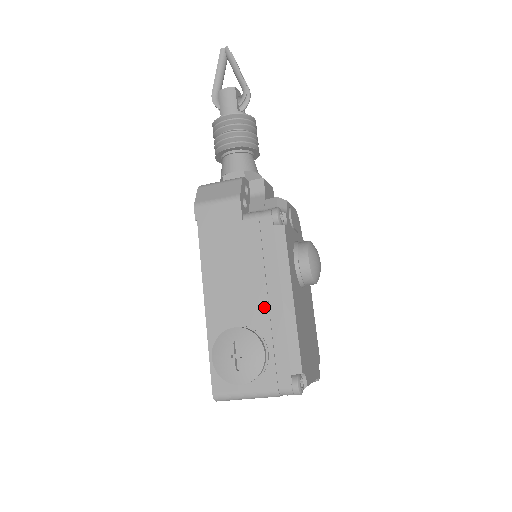
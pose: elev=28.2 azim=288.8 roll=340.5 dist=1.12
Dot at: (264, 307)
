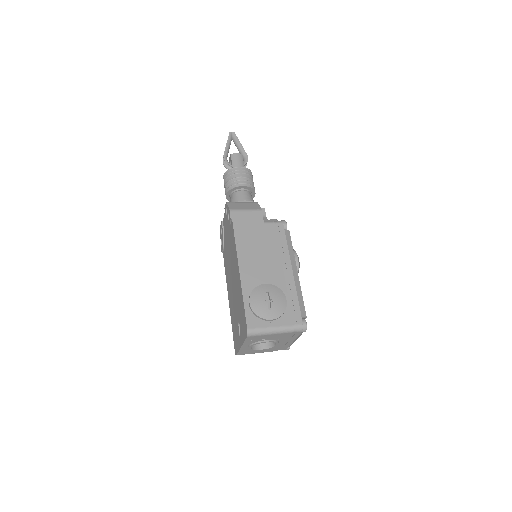
Dot at: (281, 275)
